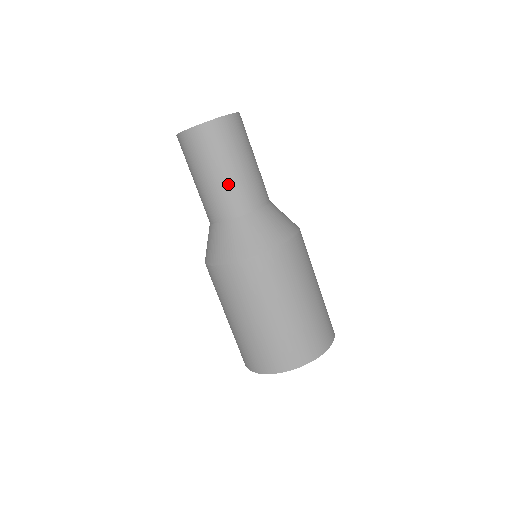
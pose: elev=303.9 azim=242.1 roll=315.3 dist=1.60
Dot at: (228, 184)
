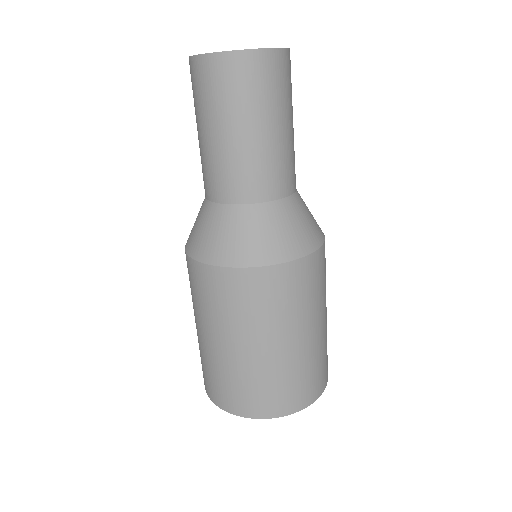
Dot at: (230, 154)
